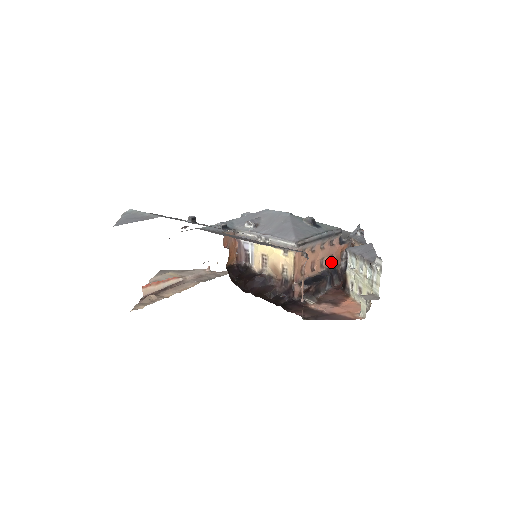
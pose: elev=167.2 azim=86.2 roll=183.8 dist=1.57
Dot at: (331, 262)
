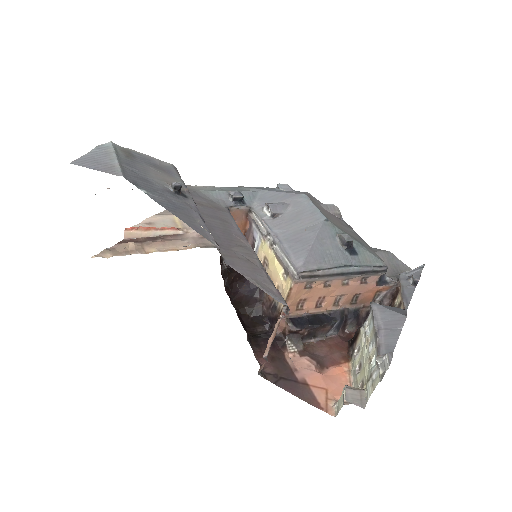
Dot at: (354, 301)
